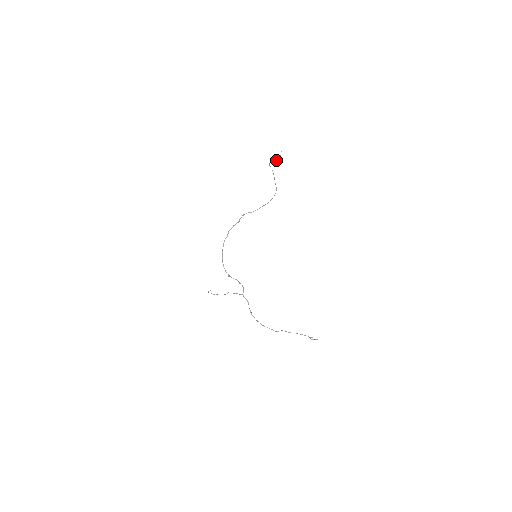
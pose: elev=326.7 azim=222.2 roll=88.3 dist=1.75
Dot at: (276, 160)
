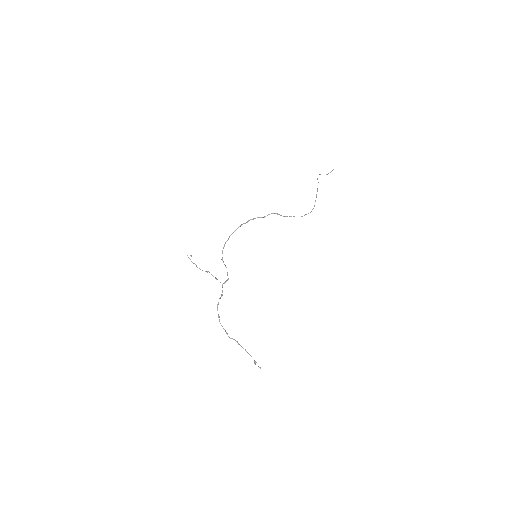
Dot at: occluded
